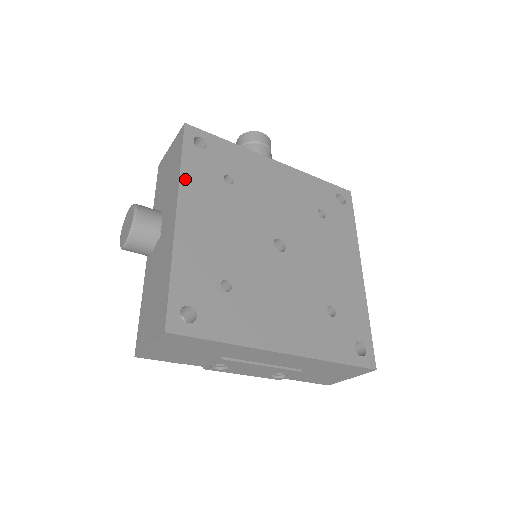
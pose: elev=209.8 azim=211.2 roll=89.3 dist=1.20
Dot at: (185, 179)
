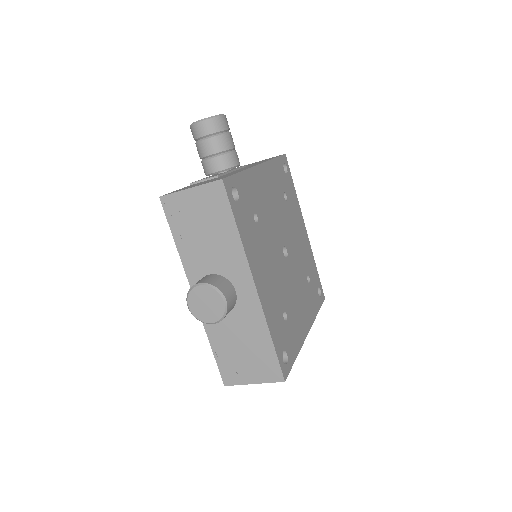
Dot at: (246, 246)
